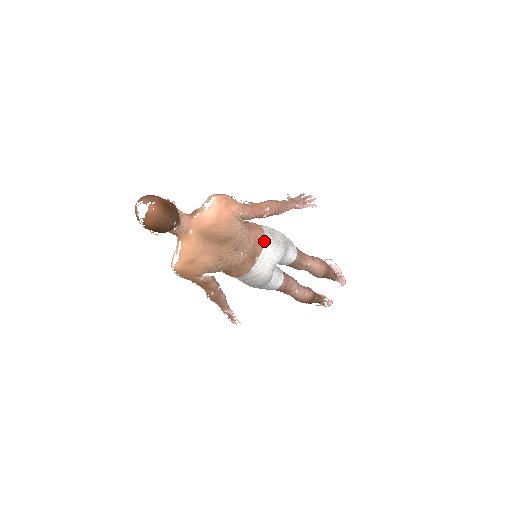
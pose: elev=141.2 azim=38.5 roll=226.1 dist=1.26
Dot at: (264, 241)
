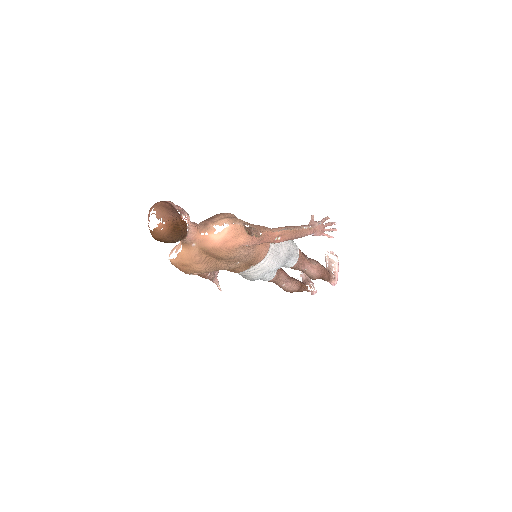
Dot at: (265, 255)
